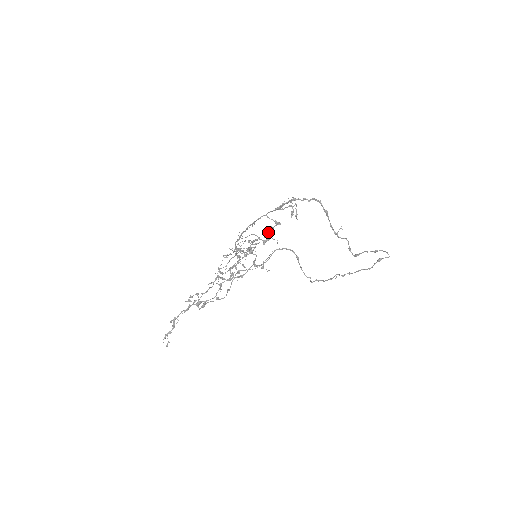
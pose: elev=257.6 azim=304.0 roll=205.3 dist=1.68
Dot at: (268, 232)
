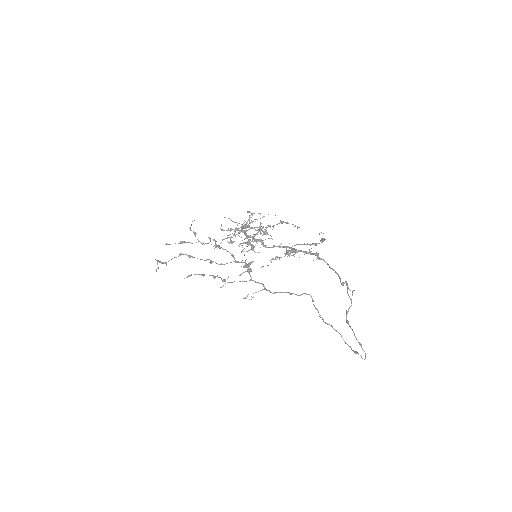
Dot at: occluded
